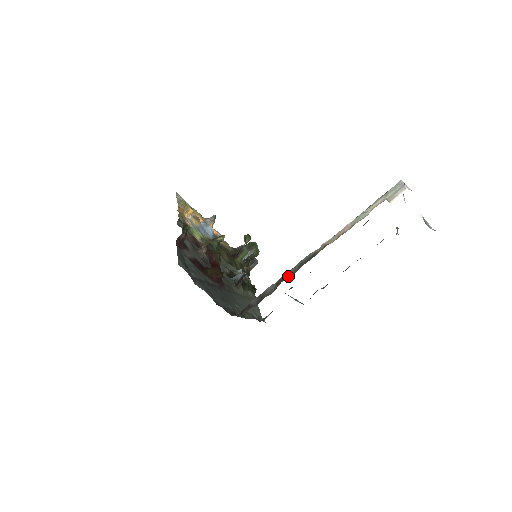
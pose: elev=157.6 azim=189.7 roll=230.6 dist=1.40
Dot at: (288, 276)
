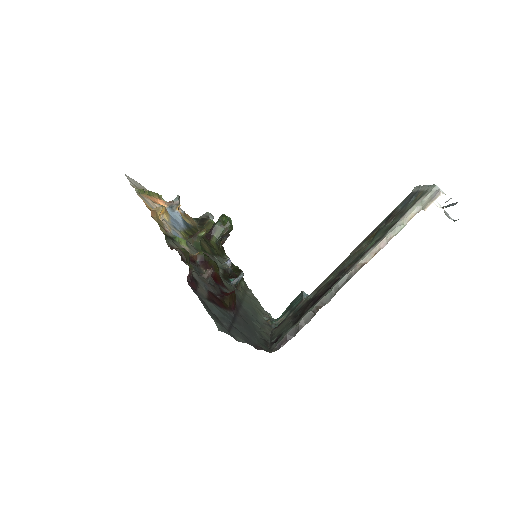
Dot at: (325, 302)
